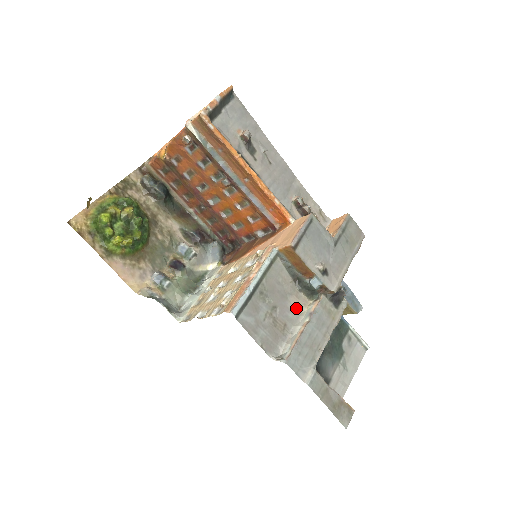
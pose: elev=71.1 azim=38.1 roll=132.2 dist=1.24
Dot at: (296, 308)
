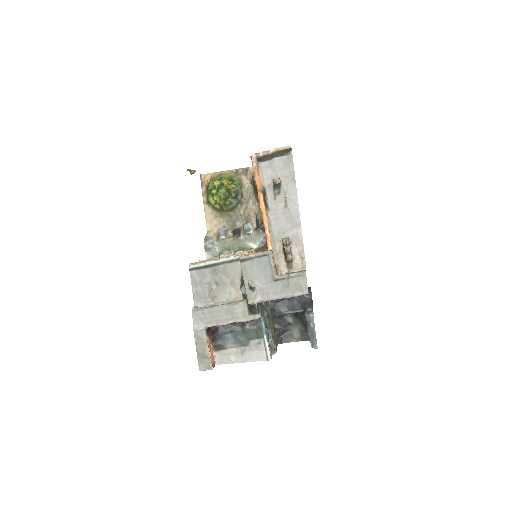
Dot at: (231, 295)
